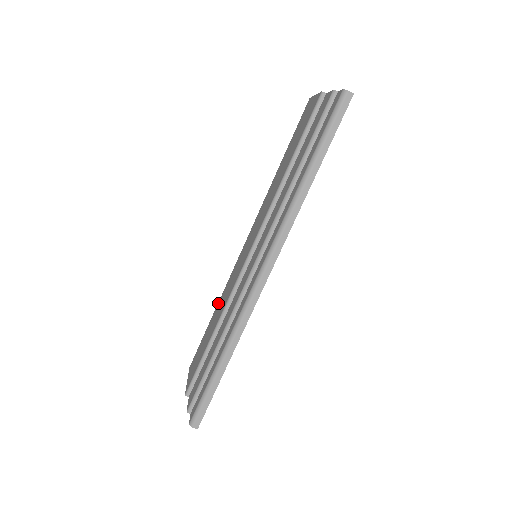
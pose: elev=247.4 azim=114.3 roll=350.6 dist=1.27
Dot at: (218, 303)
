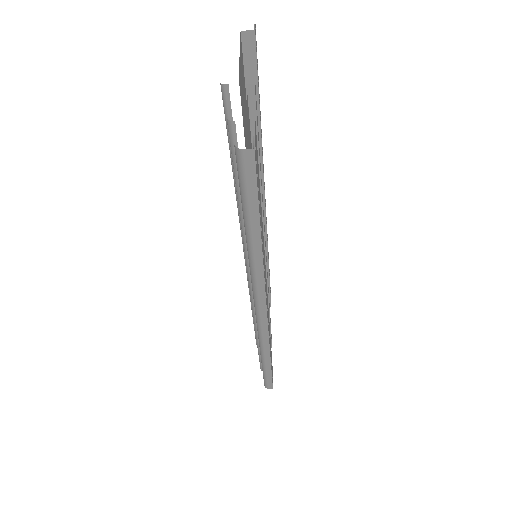
Dot at: occluded
